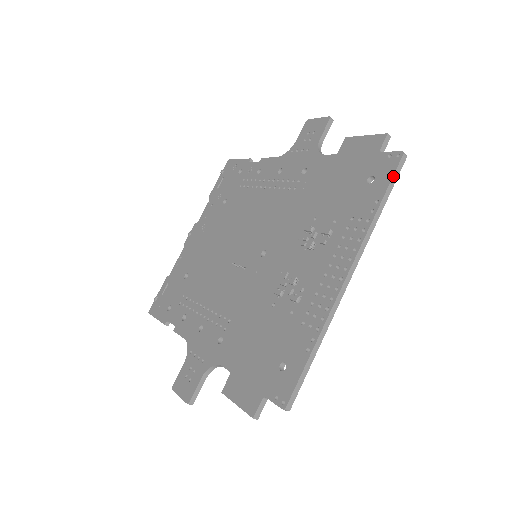
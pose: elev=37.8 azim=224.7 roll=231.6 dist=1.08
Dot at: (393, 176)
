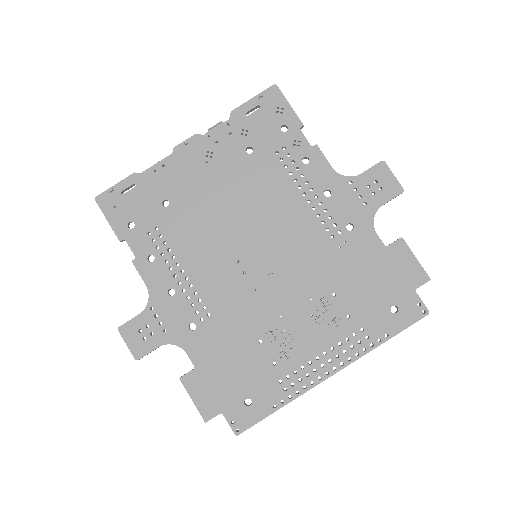
Dot at: occluded
